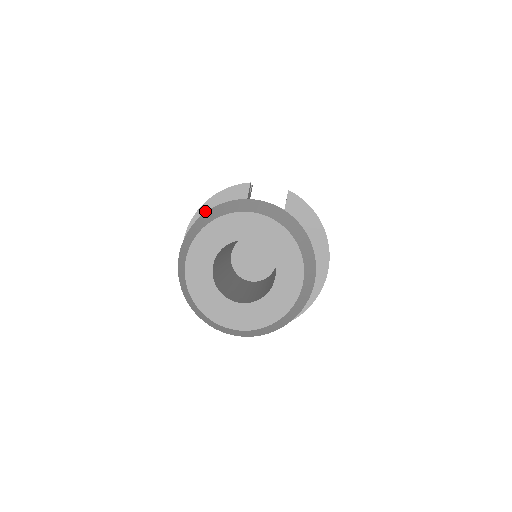
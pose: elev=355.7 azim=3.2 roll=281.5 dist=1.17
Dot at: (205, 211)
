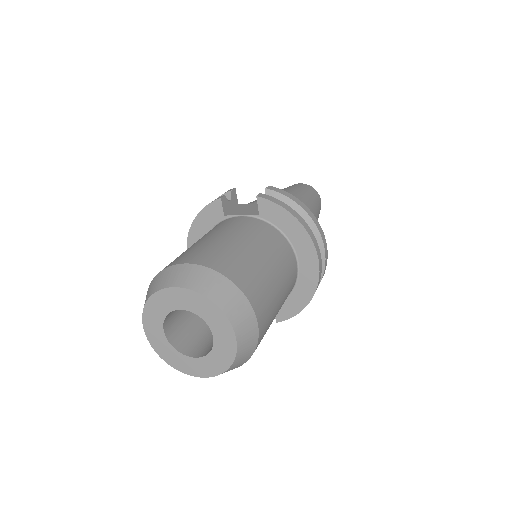
Dot at: (194, 232)
